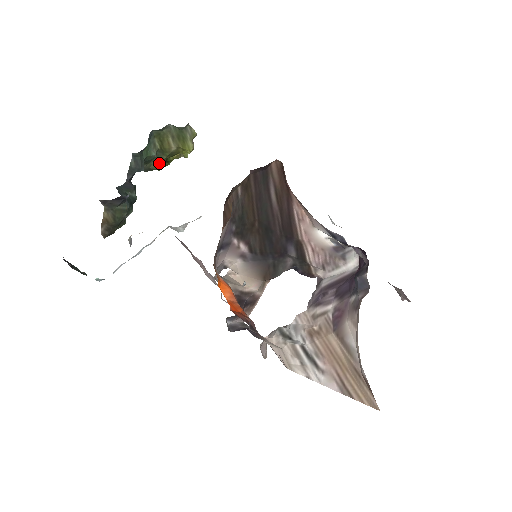
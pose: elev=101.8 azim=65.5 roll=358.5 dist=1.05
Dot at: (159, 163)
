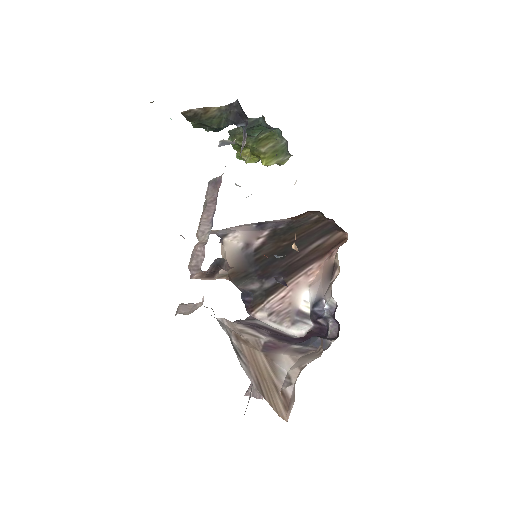
Dot at: occluded
